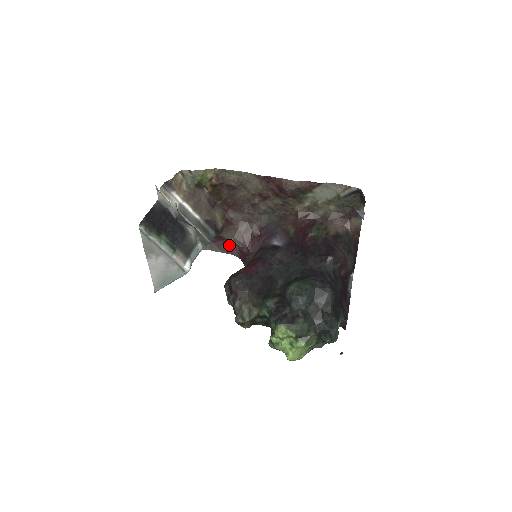
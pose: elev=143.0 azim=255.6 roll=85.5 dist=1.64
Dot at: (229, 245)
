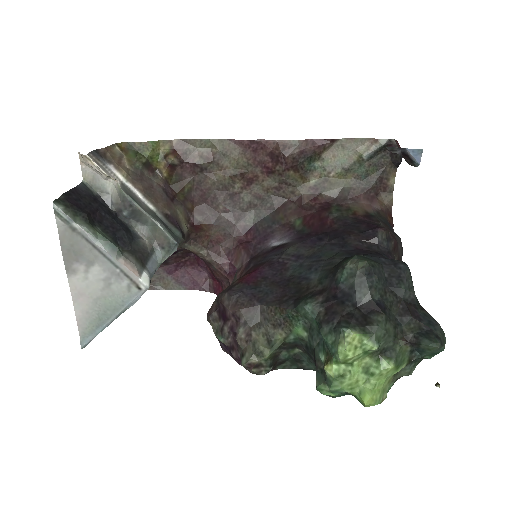
Dot at: (194, 274)
